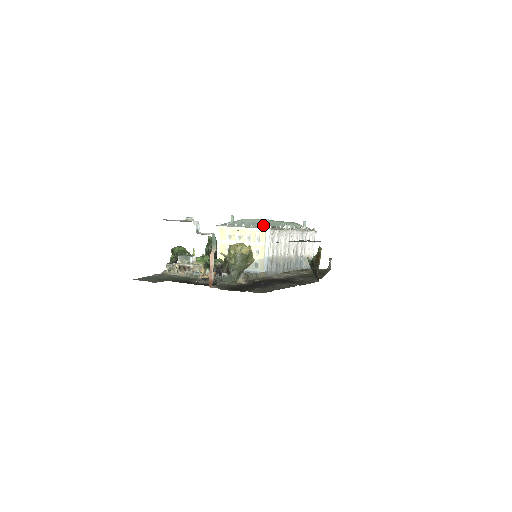
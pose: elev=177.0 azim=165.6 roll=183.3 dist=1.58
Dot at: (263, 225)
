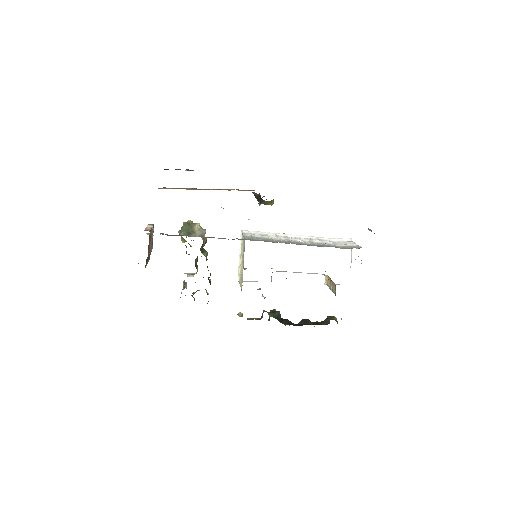
Dot at: occluded
